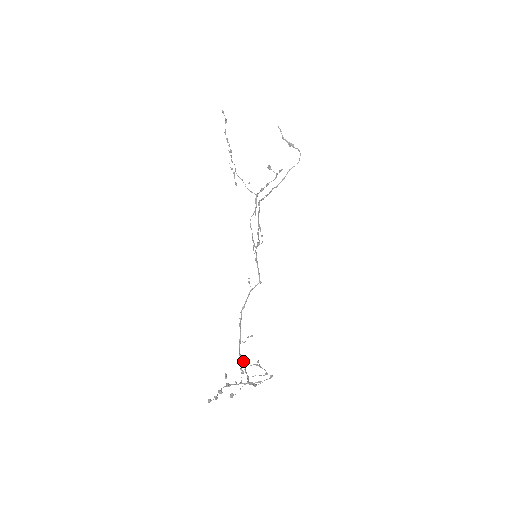
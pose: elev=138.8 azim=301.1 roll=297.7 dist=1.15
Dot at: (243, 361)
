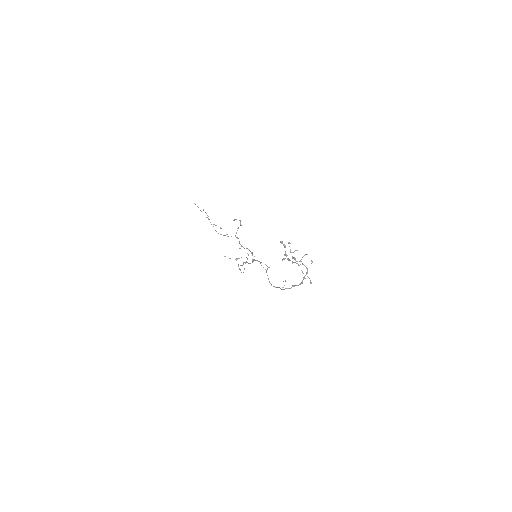
Dot at: occluded
